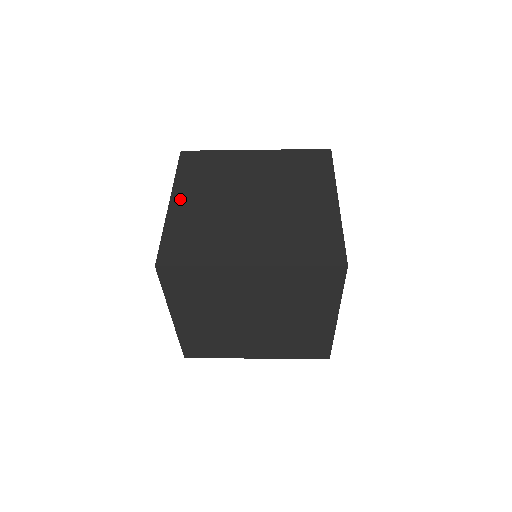
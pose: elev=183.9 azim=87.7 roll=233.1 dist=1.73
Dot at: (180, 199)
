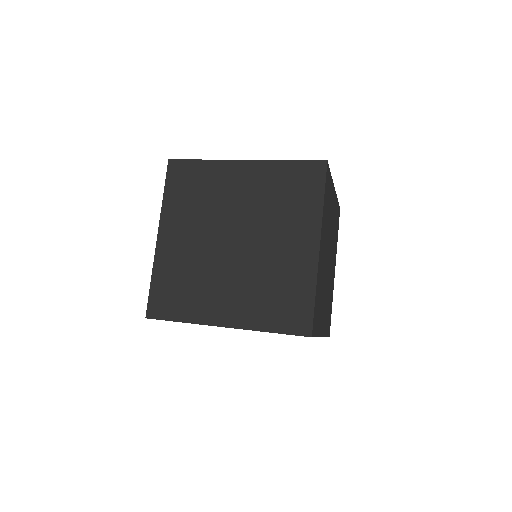
Dot at: (167, 234)
